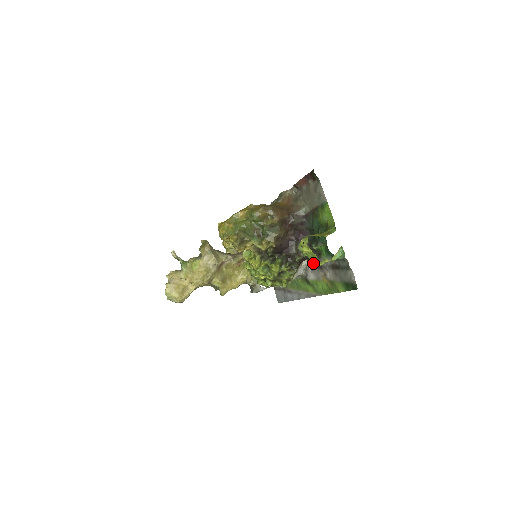
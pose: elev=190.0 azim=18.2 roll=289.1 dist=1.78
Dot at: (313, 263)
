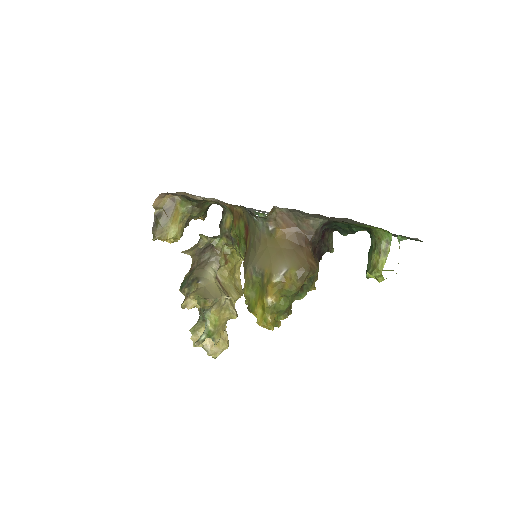
Dot at: occluded
